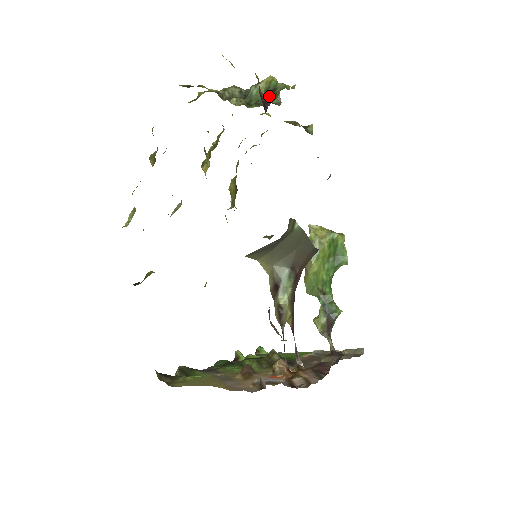
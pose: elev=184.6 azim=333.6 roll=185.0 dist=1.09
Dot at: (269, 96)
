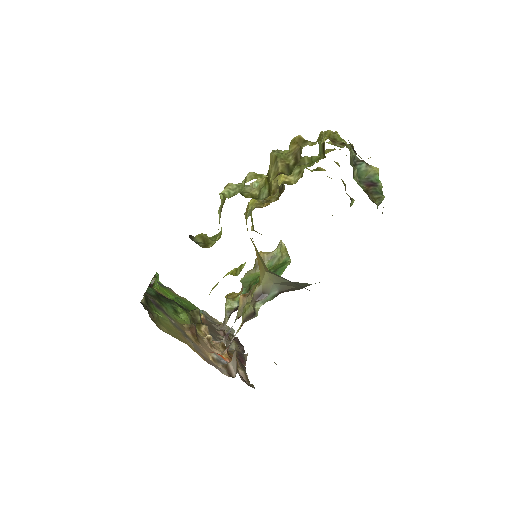
Dot at: (370, 185)
